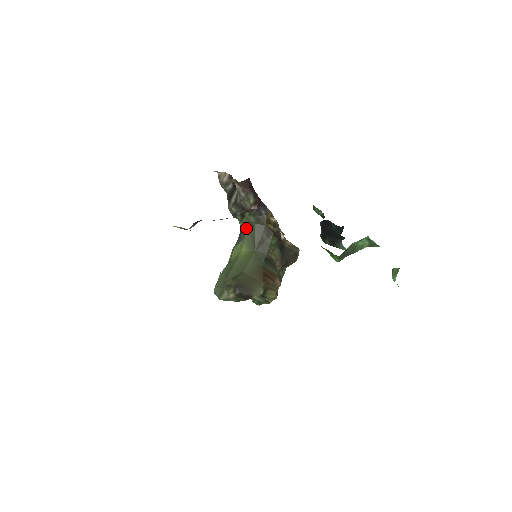
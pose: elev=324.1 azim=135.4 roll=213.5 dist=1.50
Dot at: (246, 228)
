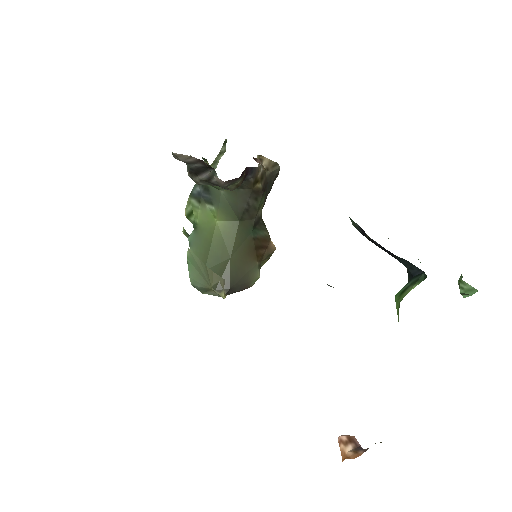
Dot at: (219, 191)
